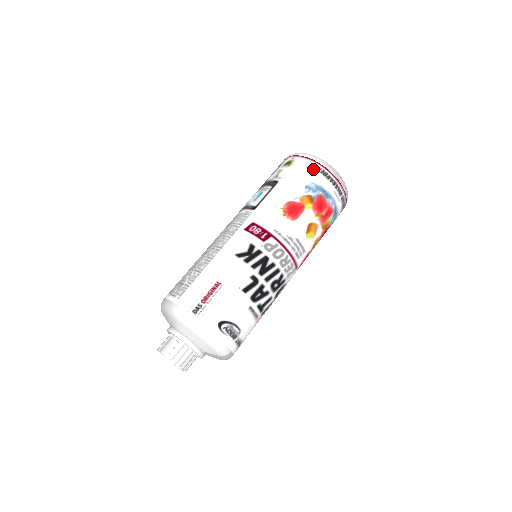
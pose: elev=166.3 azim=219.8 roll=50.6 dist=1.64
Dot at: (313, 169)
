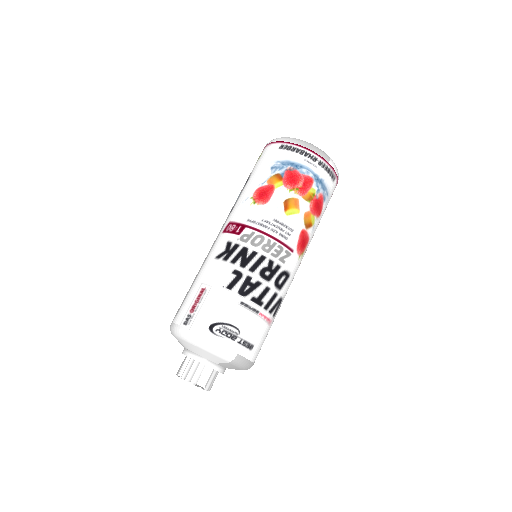
Dot at: (276, 149)
